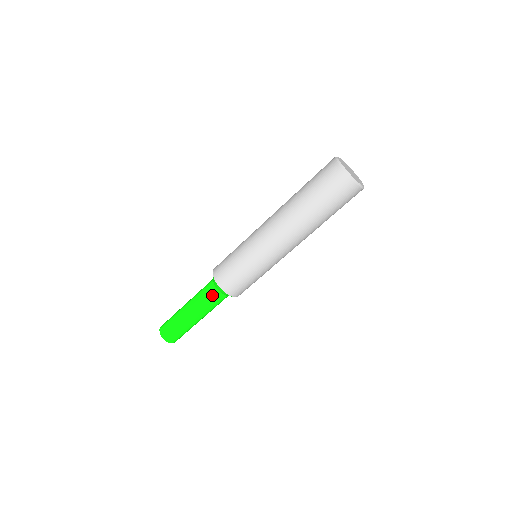
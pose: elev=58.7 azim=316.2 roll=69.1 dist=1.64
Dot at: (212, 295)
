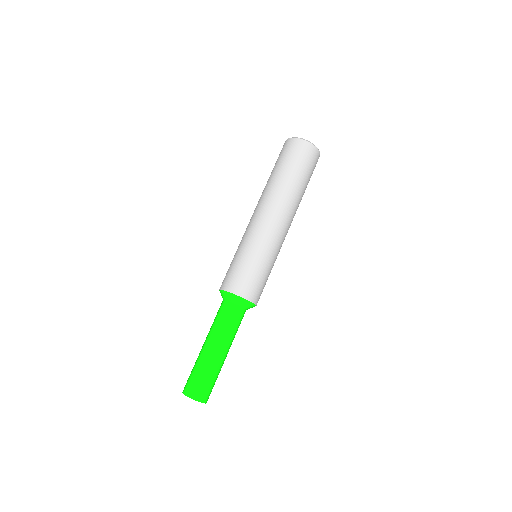
Dot at: (222, 309)
